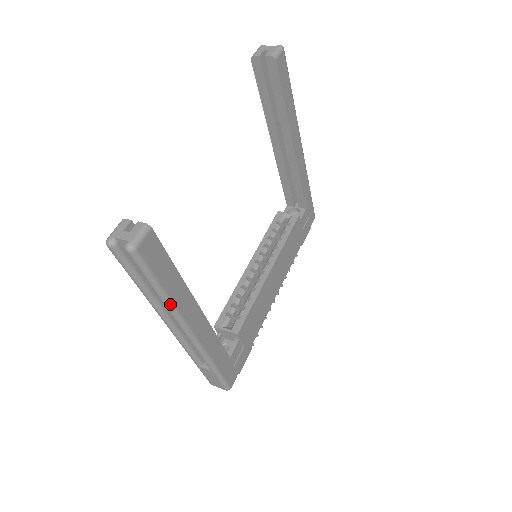
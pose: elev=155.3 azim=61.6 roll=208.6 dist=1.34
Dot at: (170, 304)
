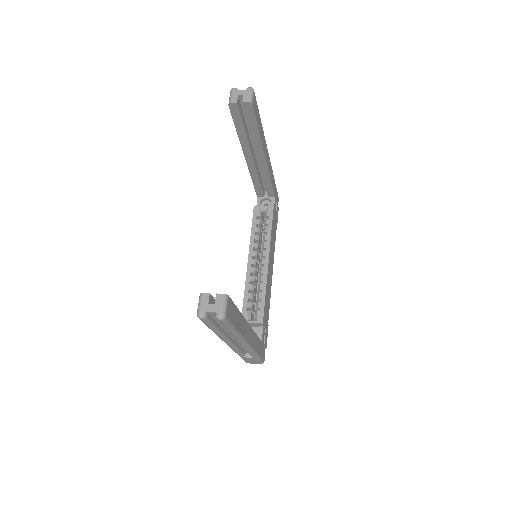
Dot at: (239, 335)
